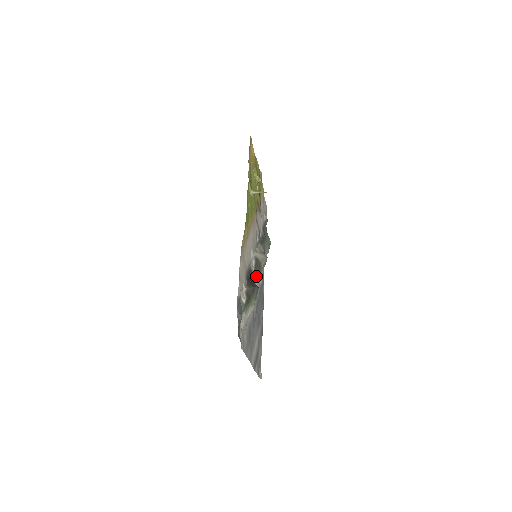
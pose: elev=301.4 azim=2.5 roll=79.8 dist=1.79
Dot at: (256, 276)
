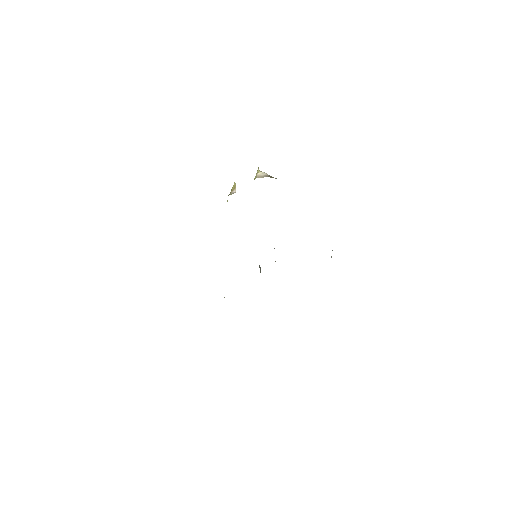
Dot at: occluded
